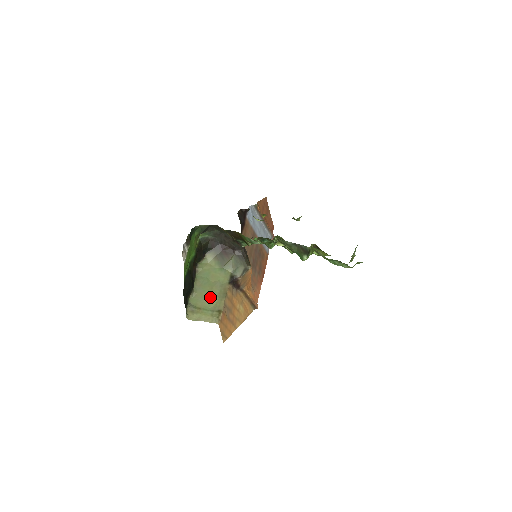
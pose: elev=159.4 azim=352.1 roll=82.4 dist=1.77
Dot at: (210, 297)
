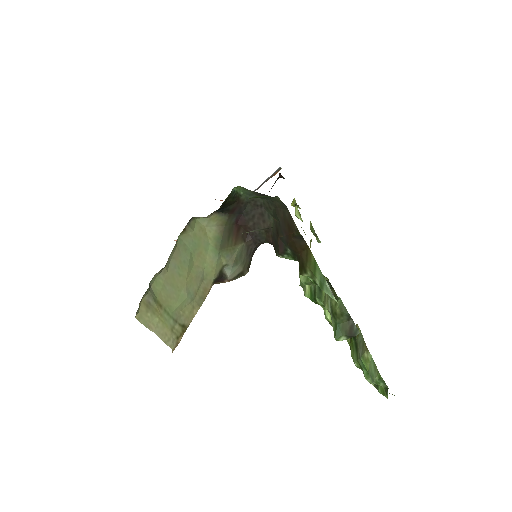
Dot at: (183, 293)
